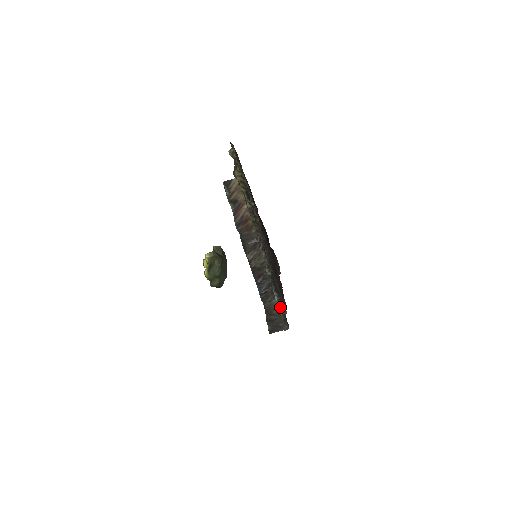
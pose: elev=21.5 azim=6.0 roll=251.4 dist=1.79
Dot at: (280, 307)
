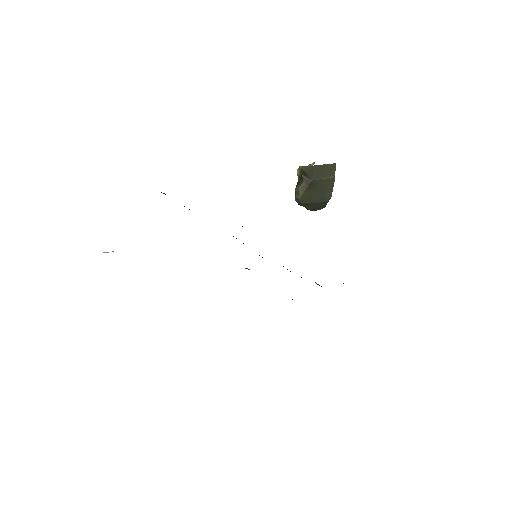
Dot at: occluded
